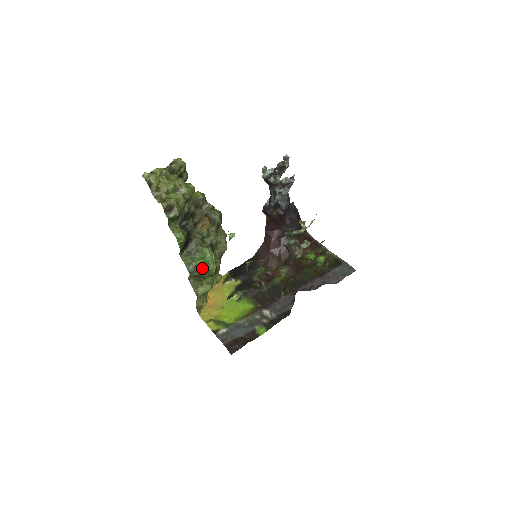
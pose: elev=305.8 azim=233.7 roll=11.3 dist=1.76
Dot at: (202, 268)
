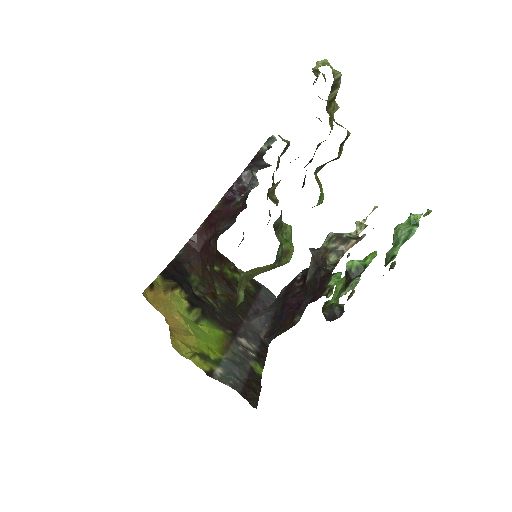
Dot at: (289, 257)
